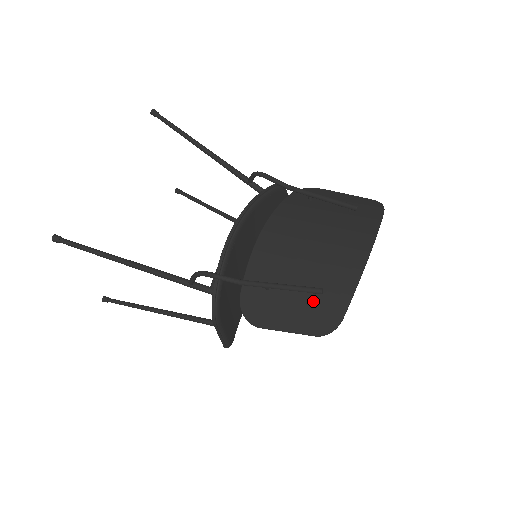
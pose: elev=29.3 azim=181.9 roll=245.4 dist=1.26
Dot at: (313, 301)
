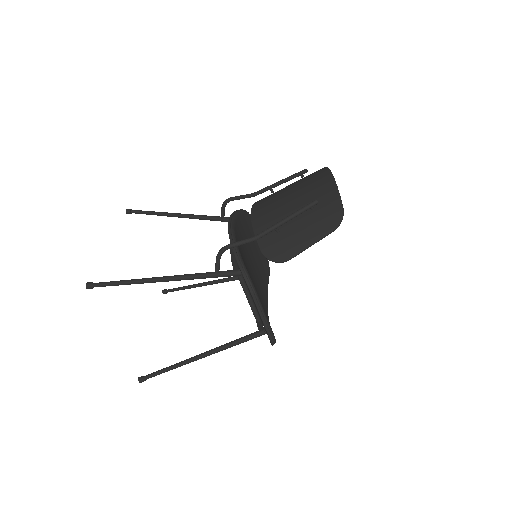
Dot at: (315, 214)
